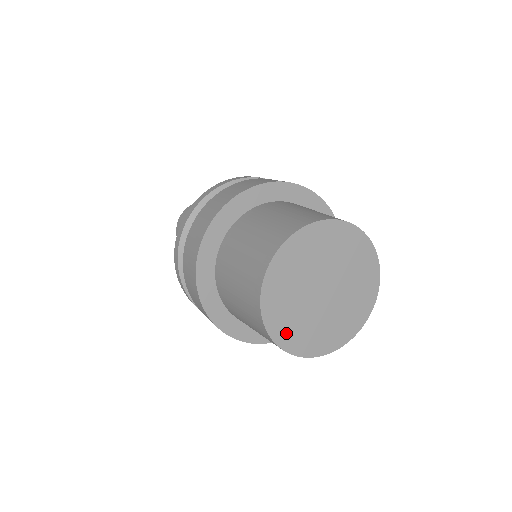
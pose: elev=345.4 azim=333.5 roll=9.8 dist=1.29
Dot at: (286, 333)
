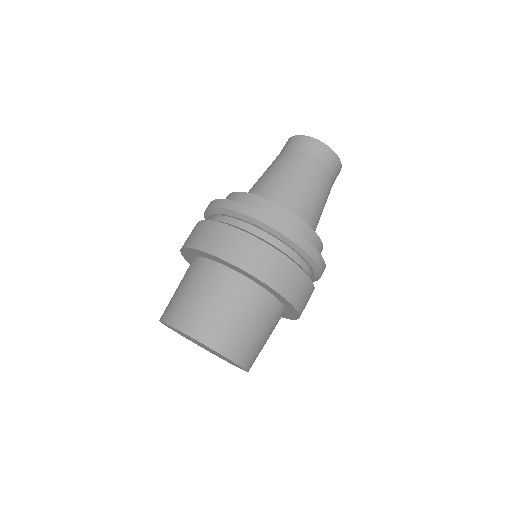
Dot at: occluded
